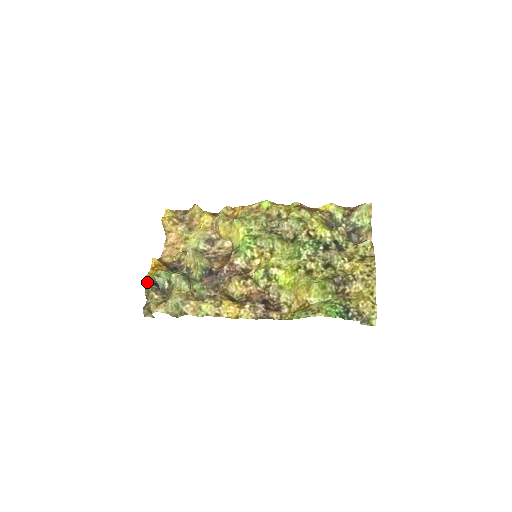
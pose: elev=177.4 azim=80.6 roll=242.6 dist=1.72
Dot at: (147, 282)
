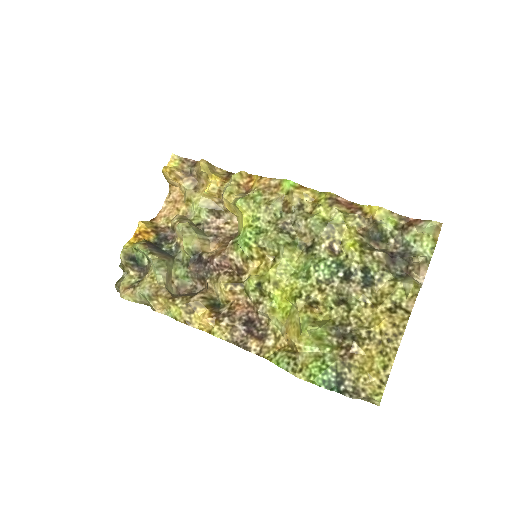
Dot at: (121, 256)
